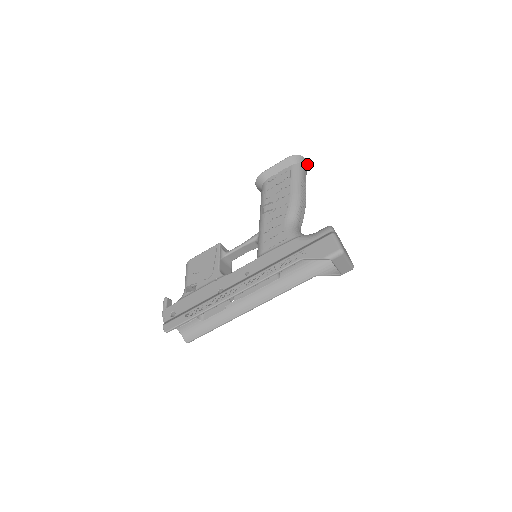
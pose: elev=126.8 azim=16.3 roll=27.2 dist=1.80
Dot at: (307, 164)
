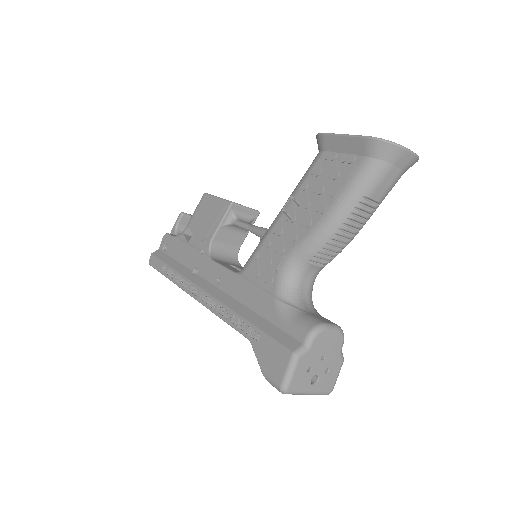
Dot at: (414, 158)
